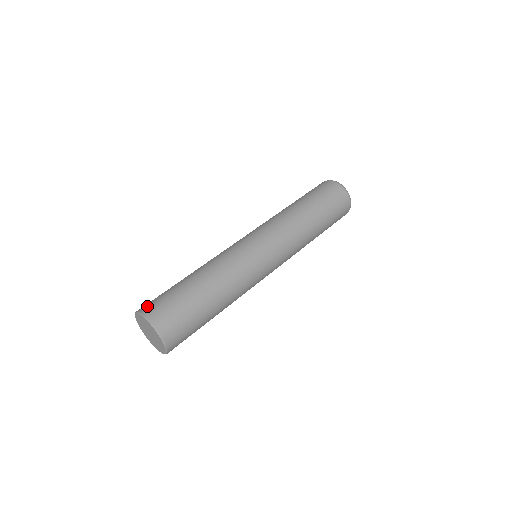
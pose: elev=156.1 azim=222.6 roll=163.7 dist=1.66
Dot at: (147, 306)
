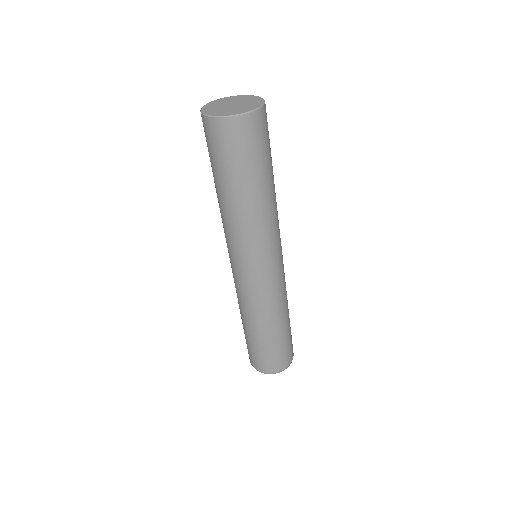
Dot at: occluded
